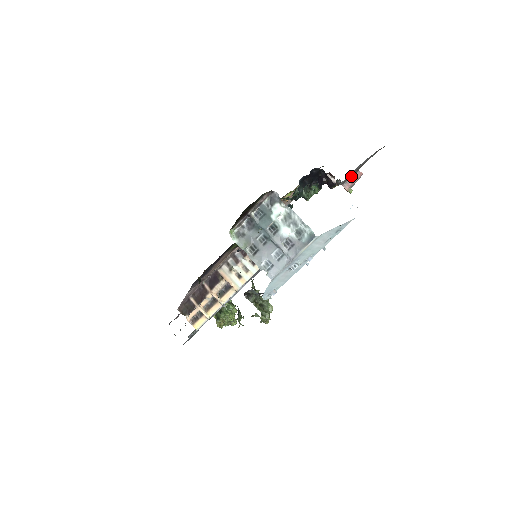
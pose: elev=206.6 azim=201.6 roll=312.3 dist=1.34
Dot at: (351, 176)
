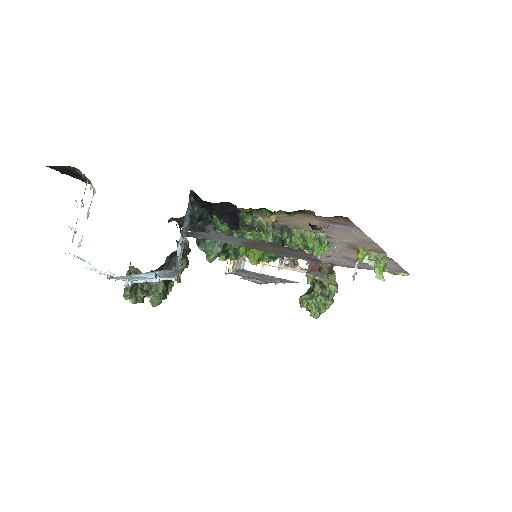
Dot at: occluded
